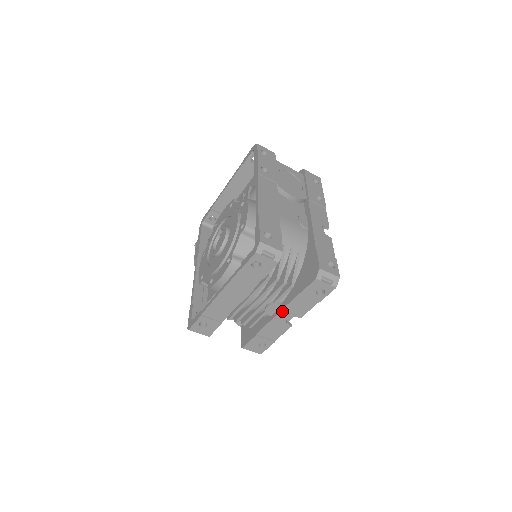
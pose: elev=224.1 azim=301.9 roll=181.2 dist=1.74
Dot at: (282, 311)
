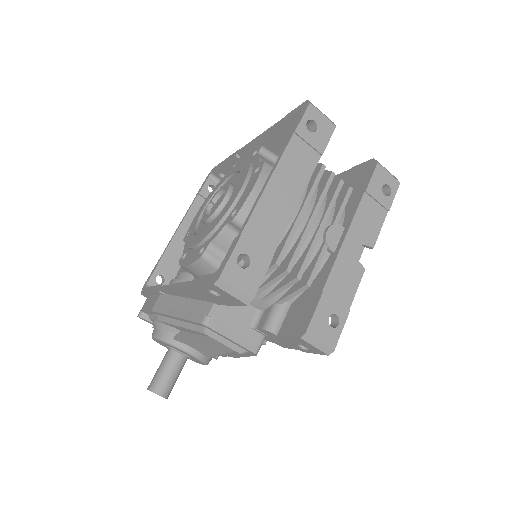
Dot at: (349, 231)
